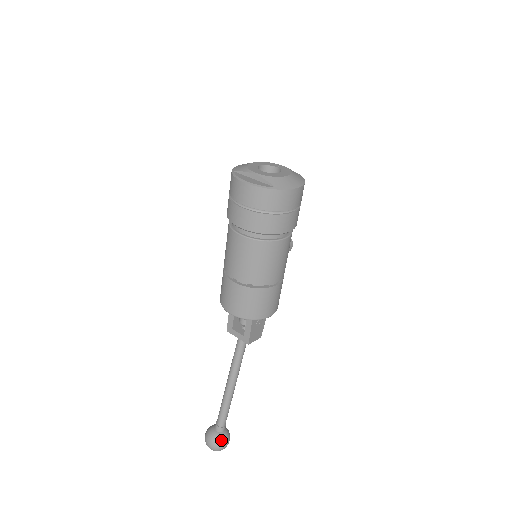
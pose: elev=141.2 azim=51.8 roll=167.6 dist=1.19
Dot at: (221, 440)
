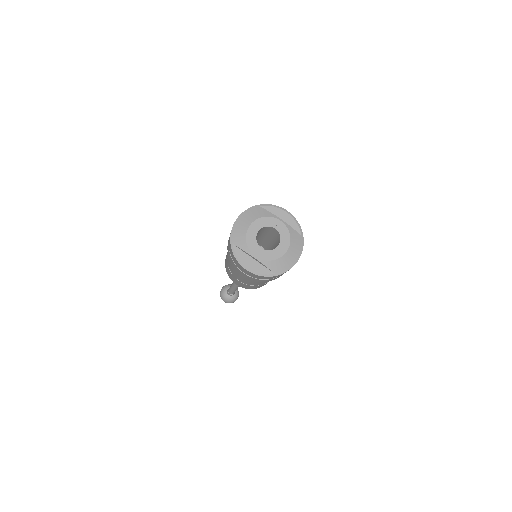
Dot at: (233, 300)
